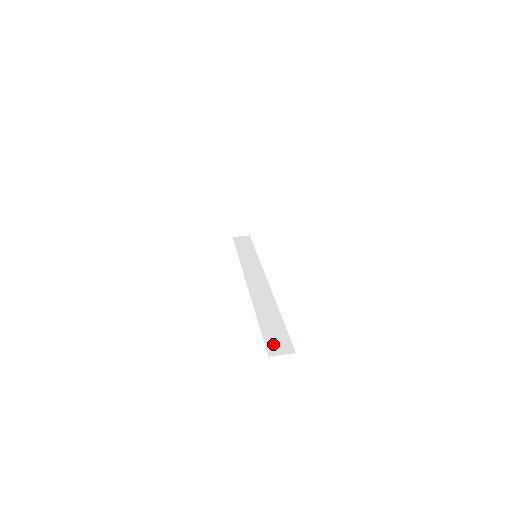
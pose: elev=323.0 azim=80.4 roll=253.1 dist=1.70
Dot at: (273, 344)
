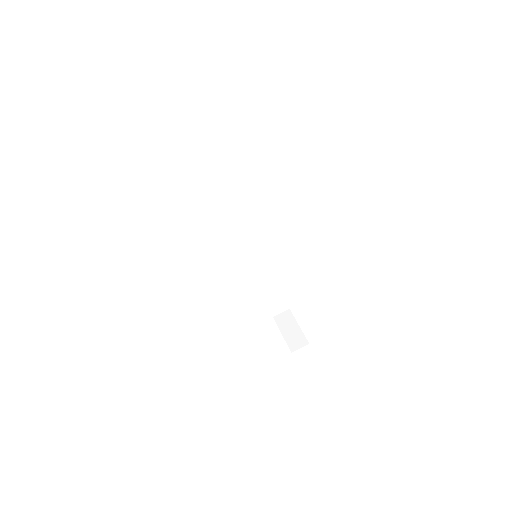
Dot at: (274, 307)
